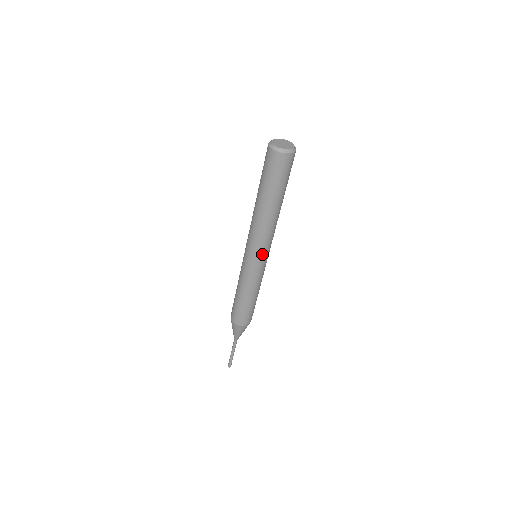
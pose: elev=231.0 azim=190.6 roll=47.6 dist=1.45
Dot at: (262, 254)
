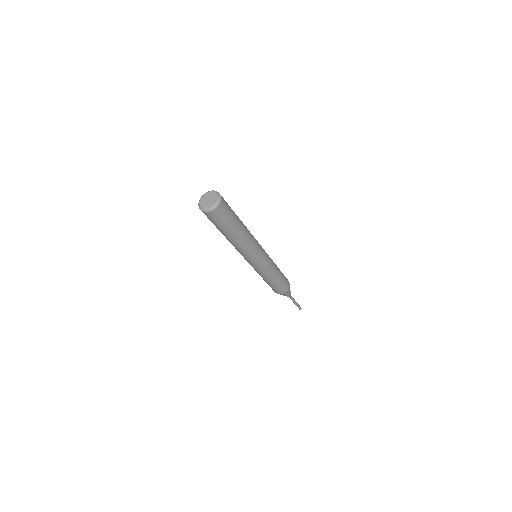
Dot at: (248, 260)
